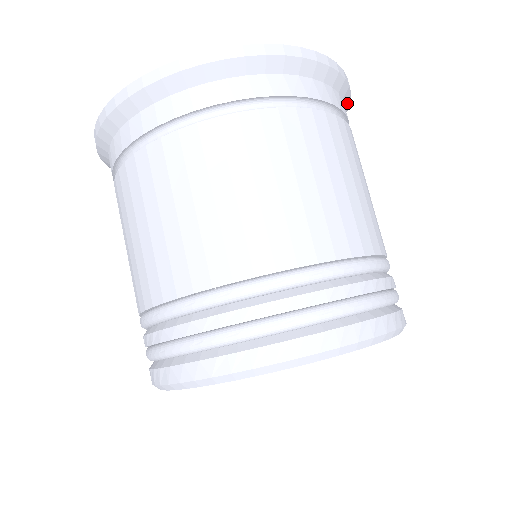
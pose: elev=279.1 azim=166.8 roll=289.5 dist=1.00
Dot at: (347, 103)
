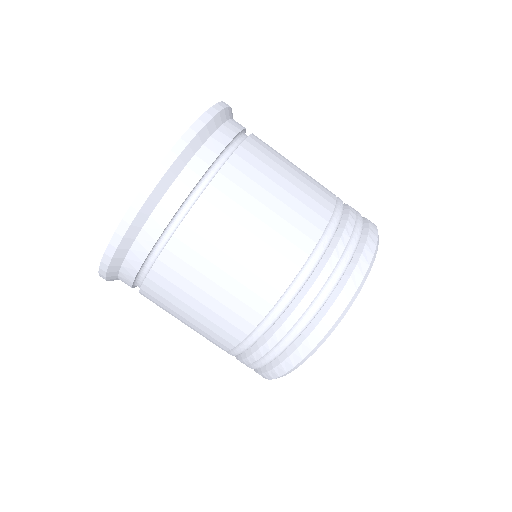
Dot at: occluded
